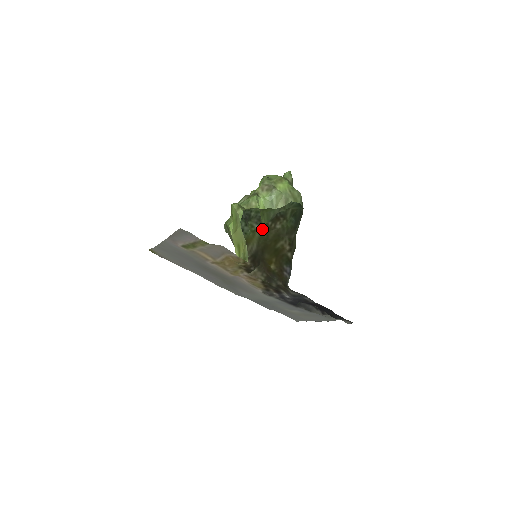
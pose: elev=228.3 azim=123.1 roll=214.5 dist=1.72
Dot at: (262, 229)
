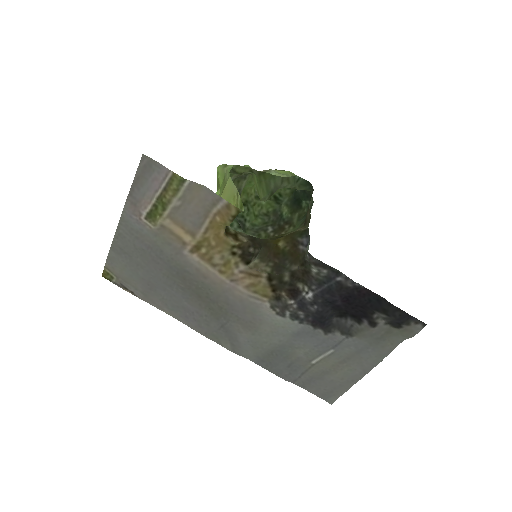
Dot at: occluded
